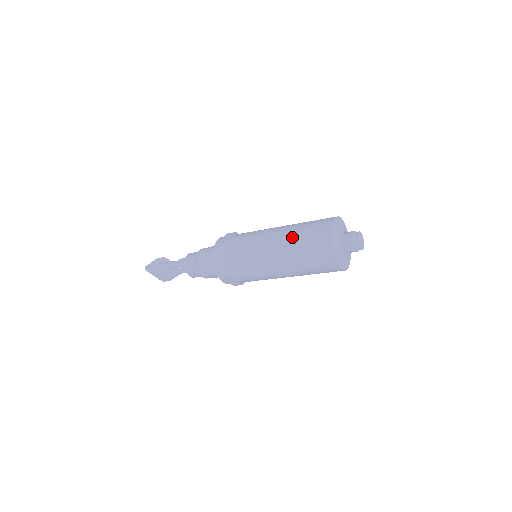
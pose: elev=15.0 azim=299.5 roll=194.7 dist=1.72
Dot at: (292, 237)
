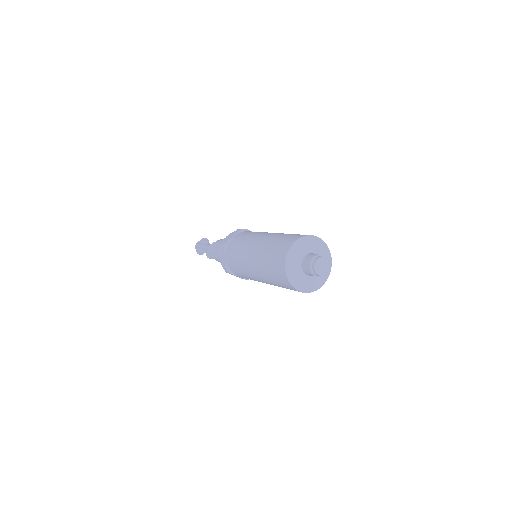
Dot at: (262, 252)
